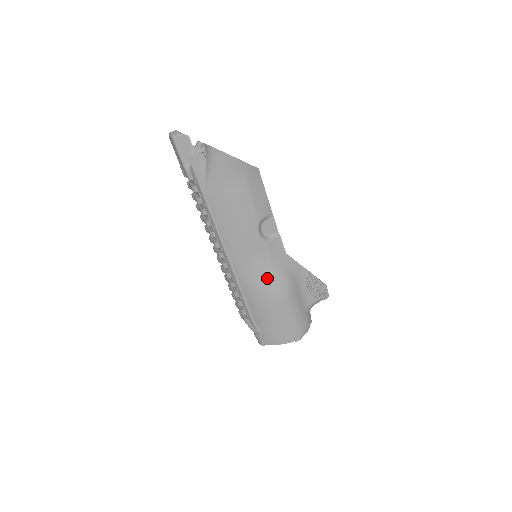
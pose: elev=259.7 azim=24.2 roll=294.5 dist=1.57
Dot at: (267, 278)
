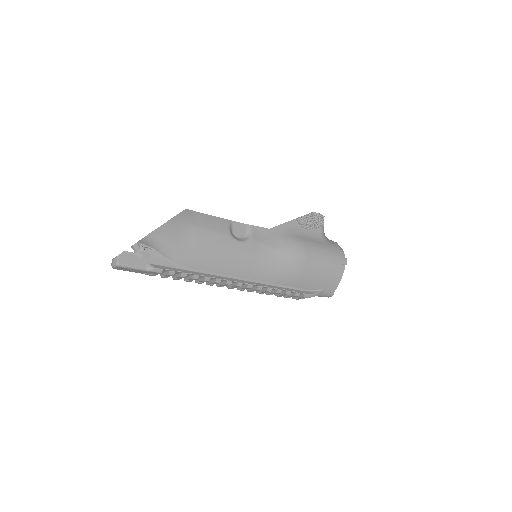
Dot at: (281, 257)
